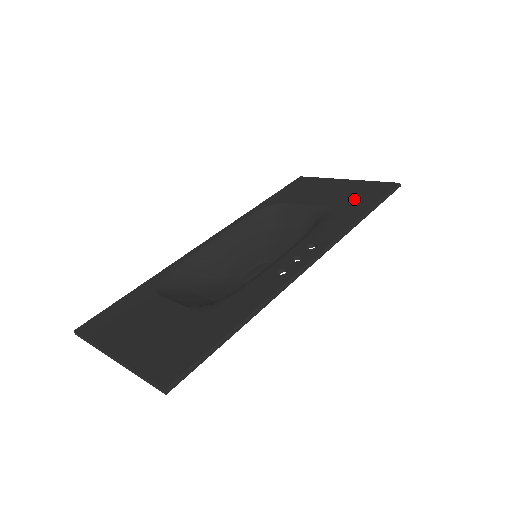
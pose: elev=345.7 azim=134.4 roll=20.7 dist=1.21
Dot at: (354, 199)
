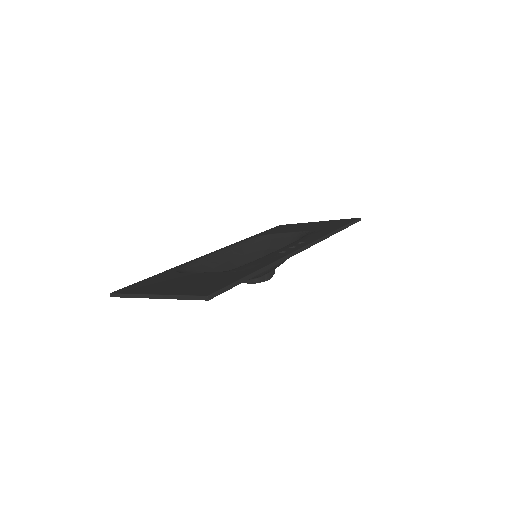
Dot at: (327, 226)
